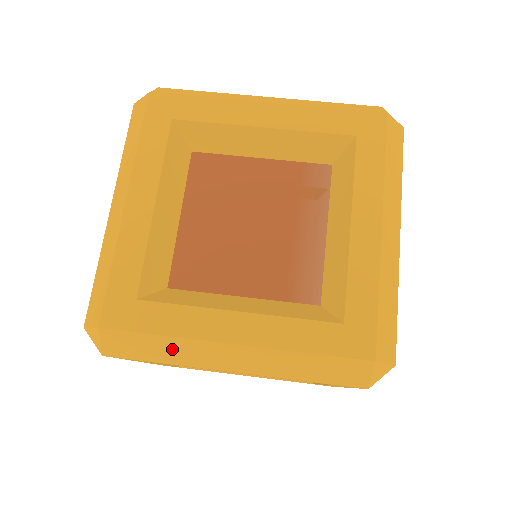
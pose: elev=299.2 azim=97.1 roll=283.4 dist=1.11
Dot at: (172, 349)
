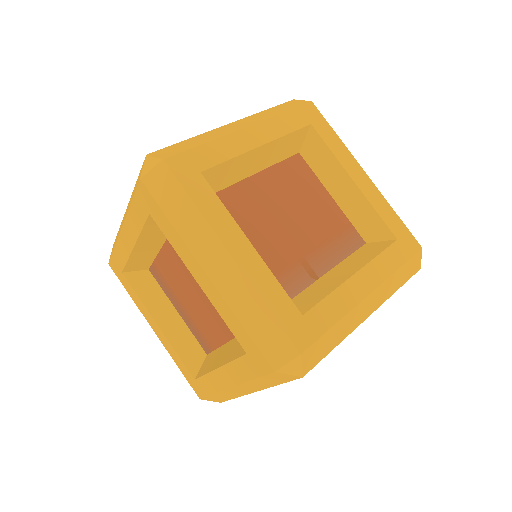
Dot at: (189, 219)
